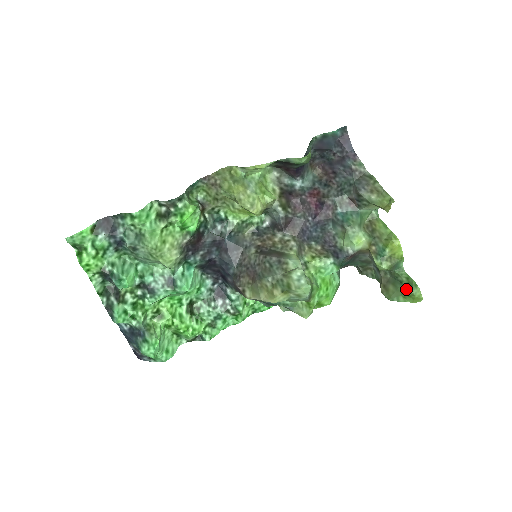
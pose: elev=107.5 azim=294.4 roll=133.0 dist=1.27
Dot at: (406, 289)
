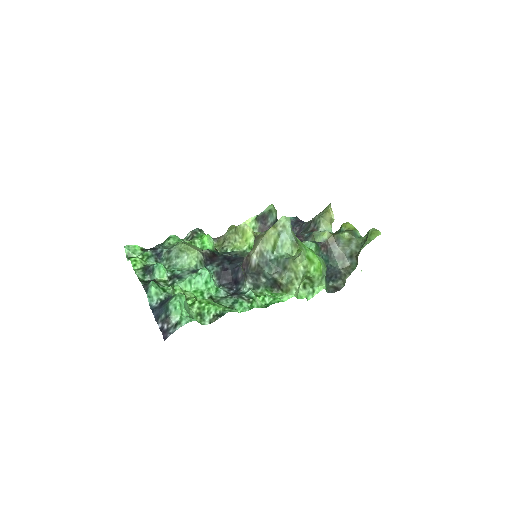
Dot at: (367, 236)
